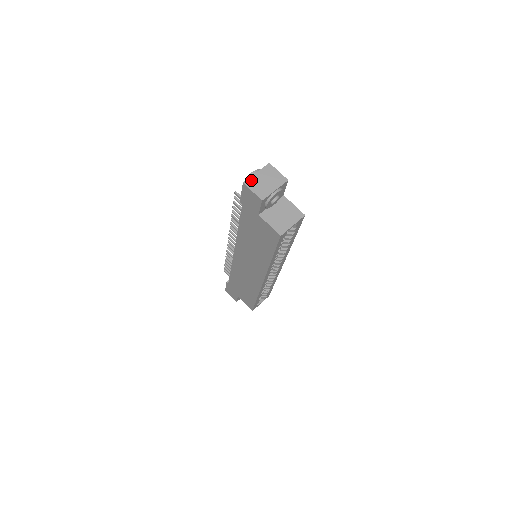
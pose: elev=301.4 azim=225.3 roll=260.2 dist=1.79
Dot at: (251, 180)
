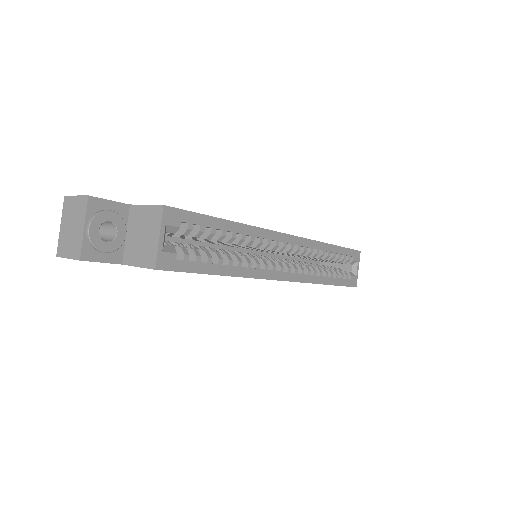
Dot at: (60, 244)
